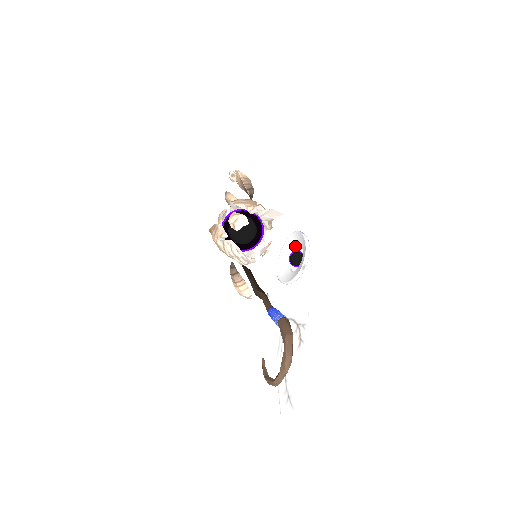
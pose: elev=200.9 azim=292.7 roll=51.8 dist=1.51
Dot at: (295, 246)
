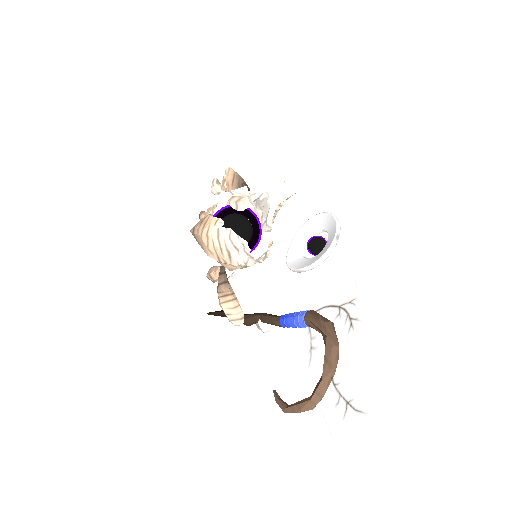
Dot at: (310, 235)
